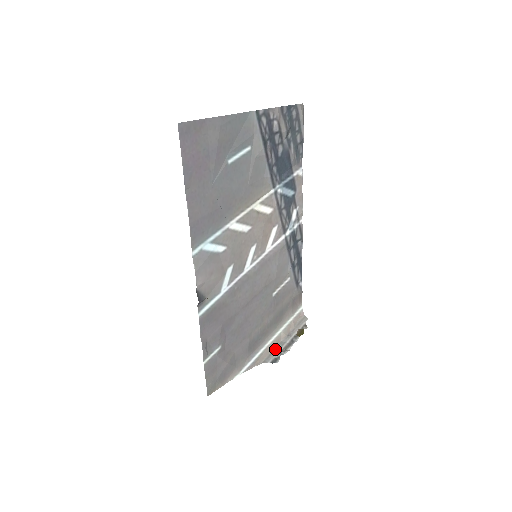
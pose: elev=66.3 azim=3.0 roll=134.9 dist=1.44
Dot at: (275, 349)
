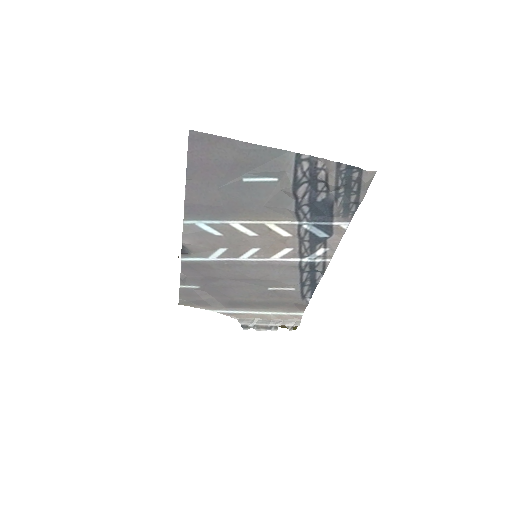
Dot at: (254, 320)
